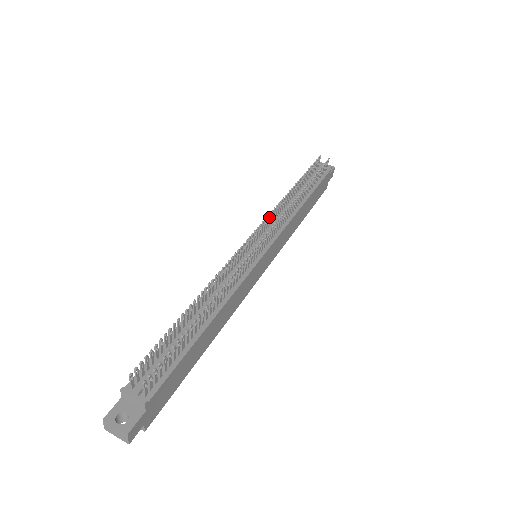
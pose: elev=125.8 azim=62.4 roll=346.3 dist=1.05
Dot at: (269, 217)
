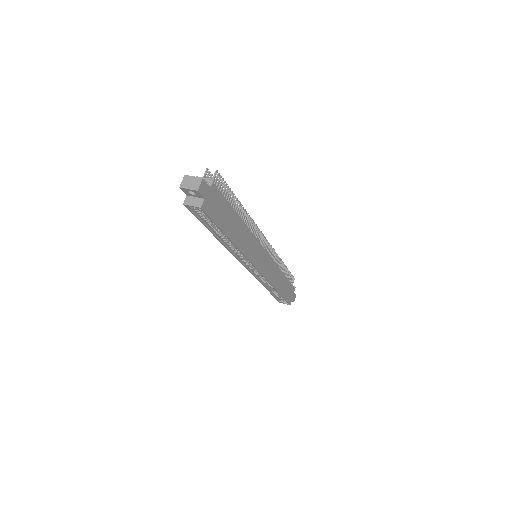
Dot at: occluded
